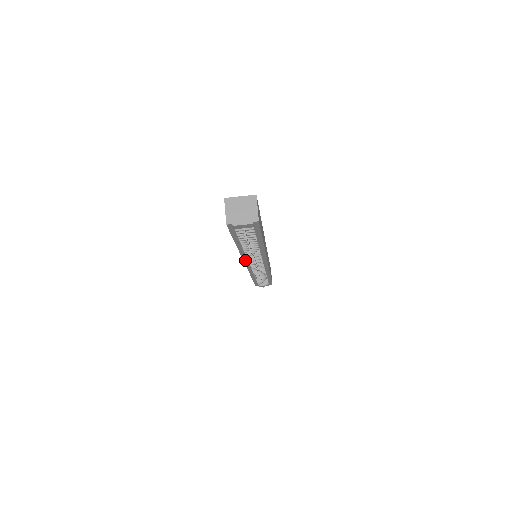
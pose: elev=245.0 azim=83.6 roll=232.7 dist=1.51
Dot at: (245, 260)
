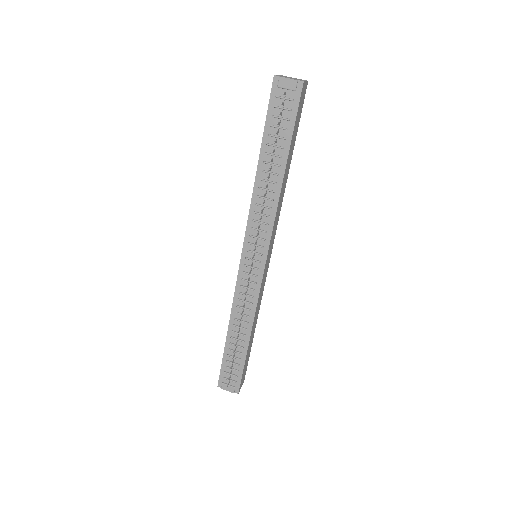
Dot at: (248, 231)
